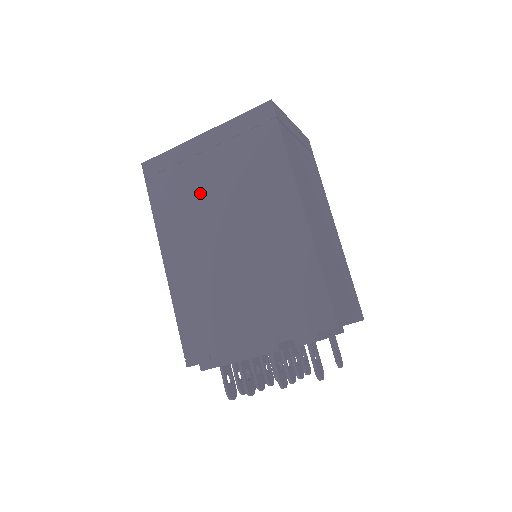
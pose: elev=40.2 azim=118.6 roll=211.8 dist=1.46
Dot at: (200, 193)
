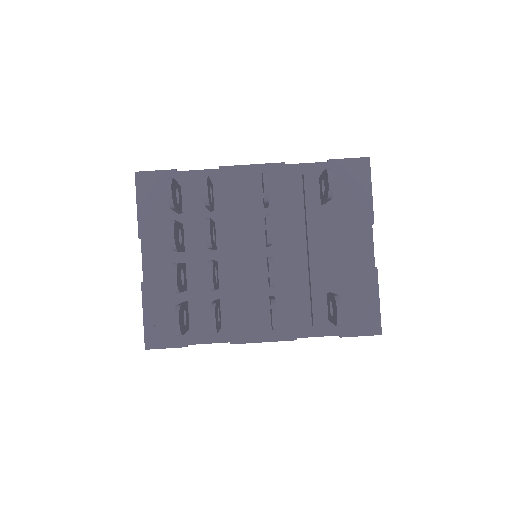
Dot at: occluded
